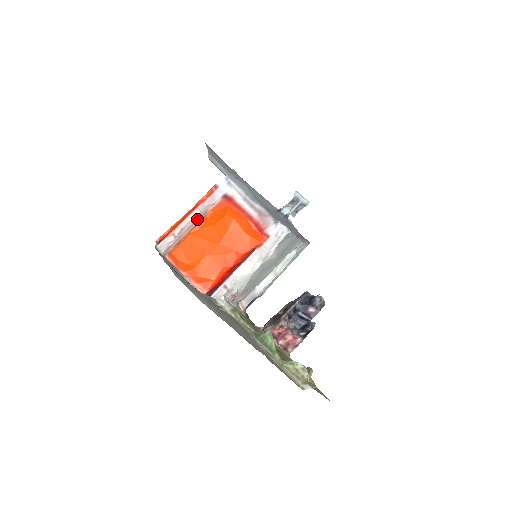
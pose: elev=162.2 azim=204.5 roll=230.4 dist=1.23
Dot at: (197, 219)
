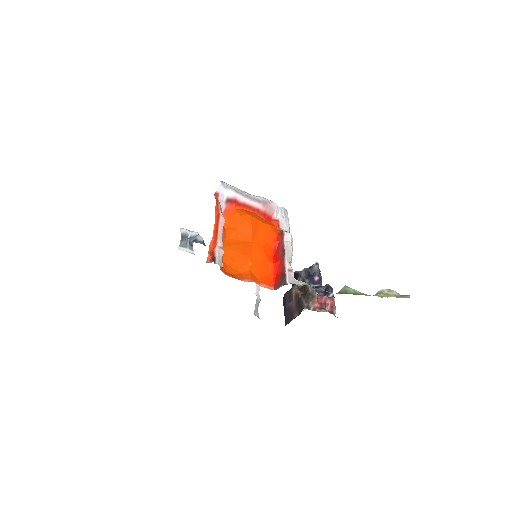
Dot at: occluded
